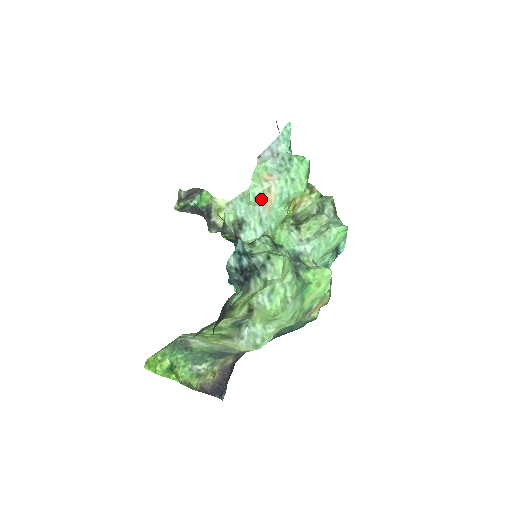
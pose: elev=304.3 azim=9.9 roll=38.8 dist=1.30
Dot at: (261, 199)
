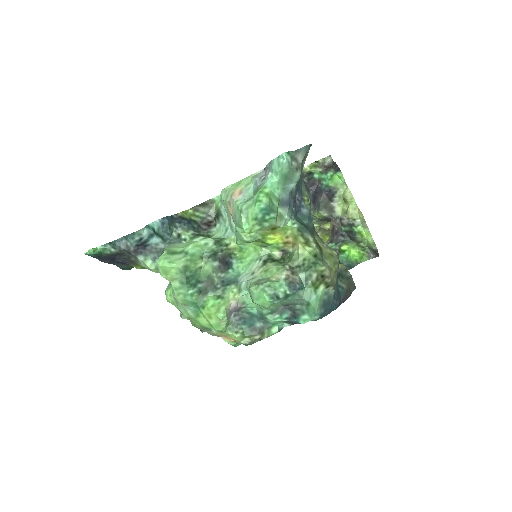
Dot at: (227, 207)
